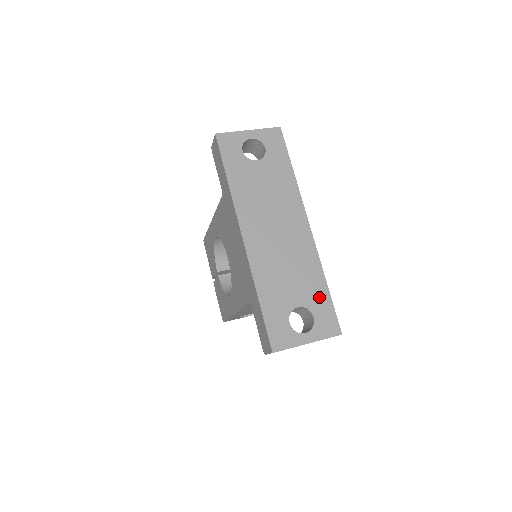
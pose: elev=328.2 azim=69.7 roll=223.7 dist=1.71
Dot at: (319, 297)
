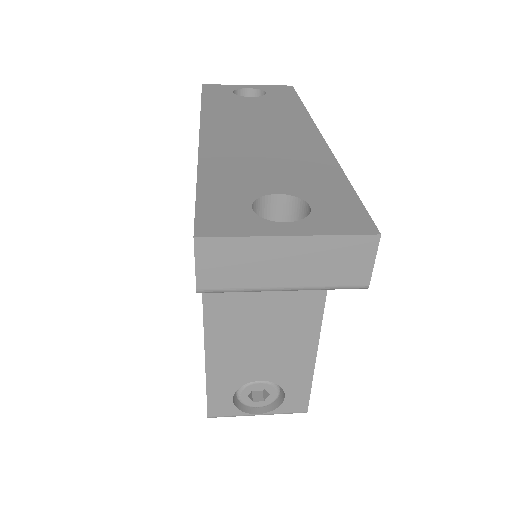
Dot at: (327, 189)
